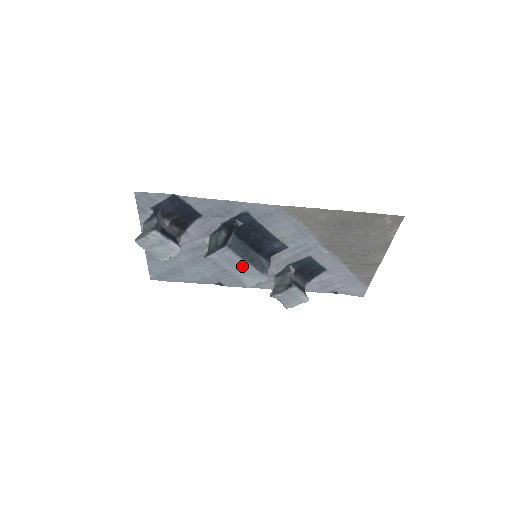
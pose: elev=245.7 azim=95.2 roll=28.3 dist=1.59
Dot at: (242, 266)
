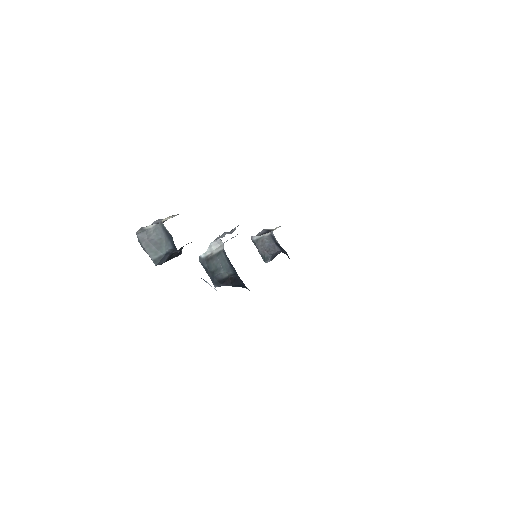
Dot at: occluded
